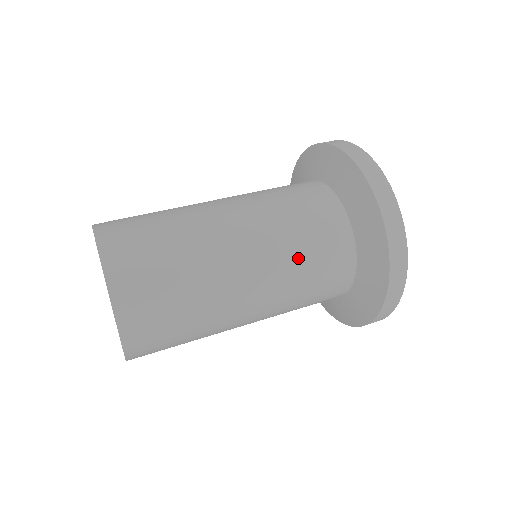
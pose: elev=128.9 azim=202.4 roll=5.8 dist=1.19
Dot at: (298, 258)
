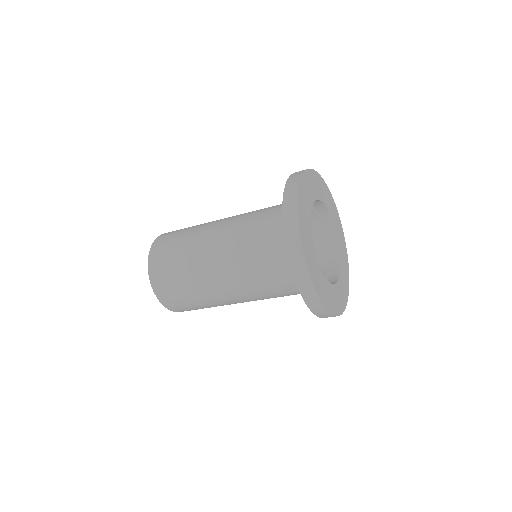
Dot at: (247, 223)
